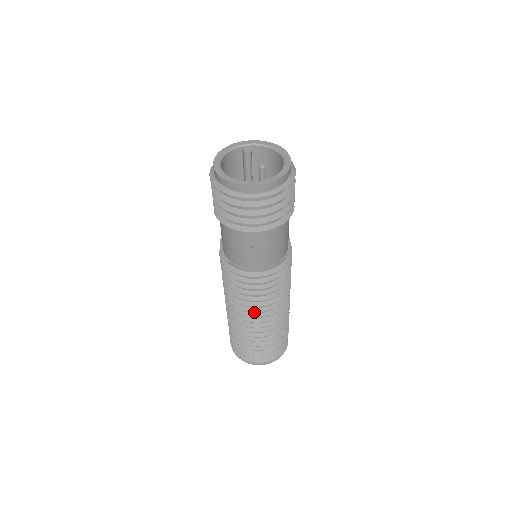
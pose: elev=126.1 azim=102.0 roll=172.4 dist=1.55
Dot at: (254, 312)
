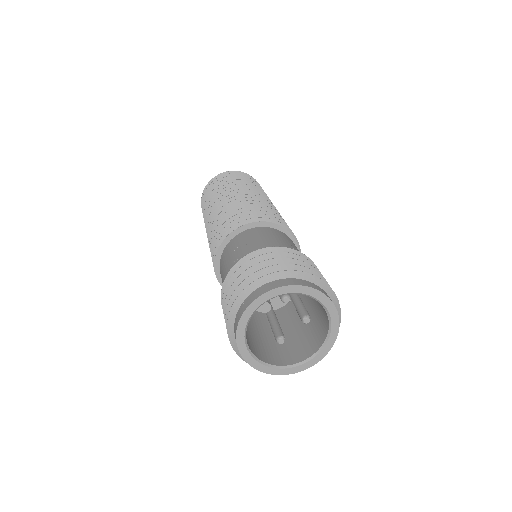
Dot at: occluded
